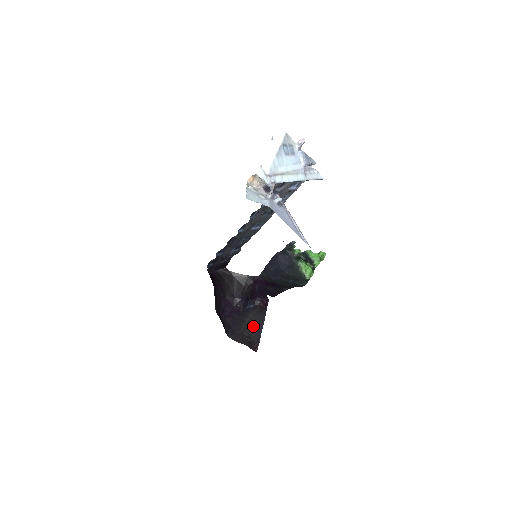
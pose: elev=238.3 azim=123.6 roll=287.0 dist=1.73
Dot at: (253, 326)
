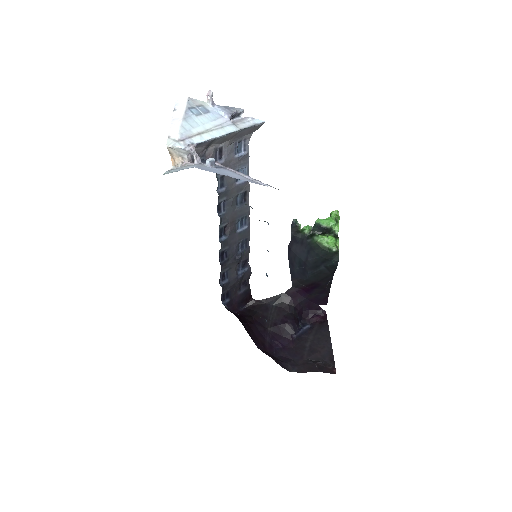
Dot at: (318, 347)
